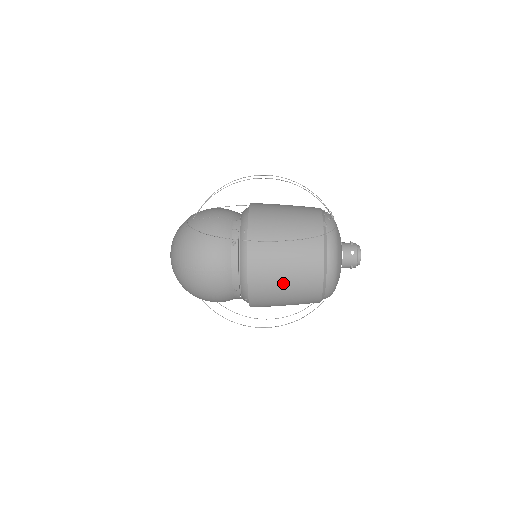
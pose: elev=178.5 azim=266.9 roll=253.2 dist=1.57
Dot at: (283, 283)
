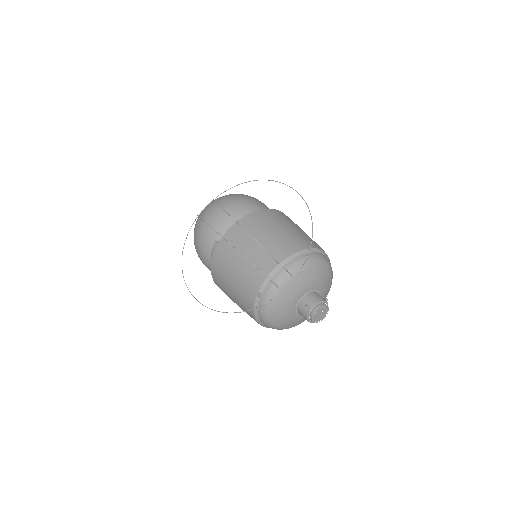
Dot at: occluded
